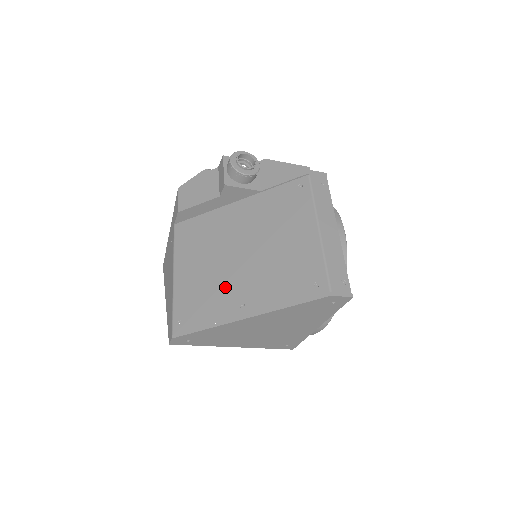
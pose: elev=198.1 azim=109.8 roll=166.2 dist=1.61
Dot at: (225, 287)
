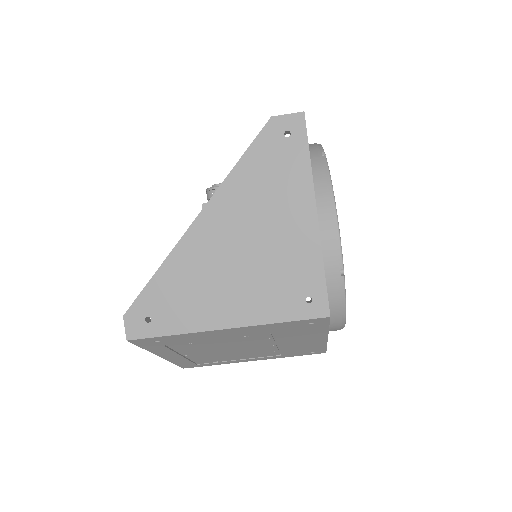
Dot at: occluded
